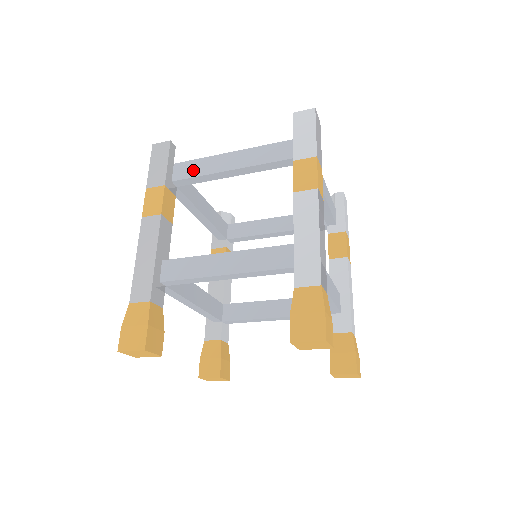
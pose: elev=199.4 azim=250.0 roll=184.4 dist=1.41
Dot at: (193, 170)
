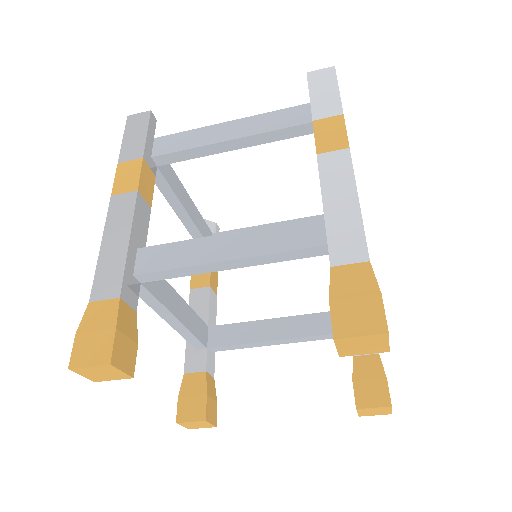
Dot at: (179, 143)
